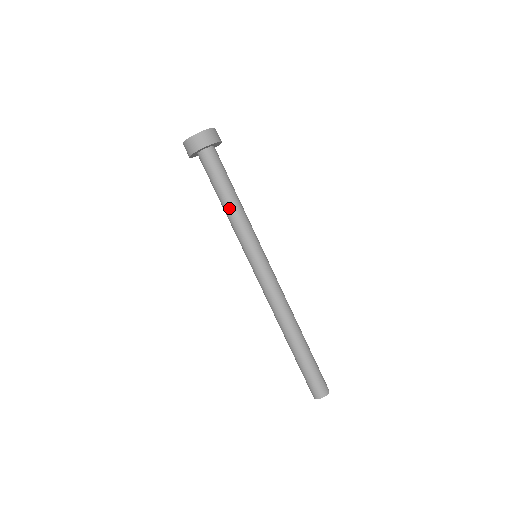
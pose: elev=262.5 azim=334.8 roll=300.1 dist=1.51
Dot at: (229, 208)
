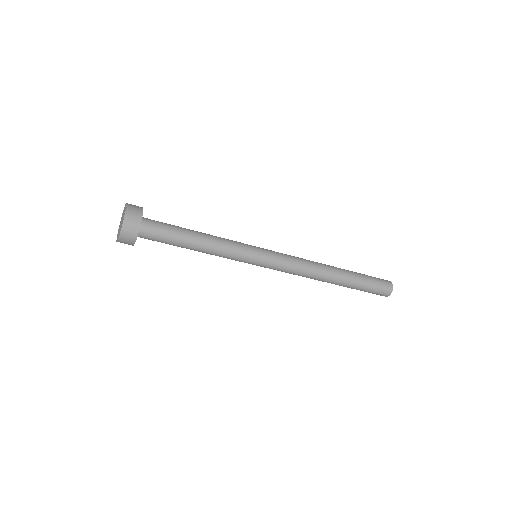
Dot at: occluded
